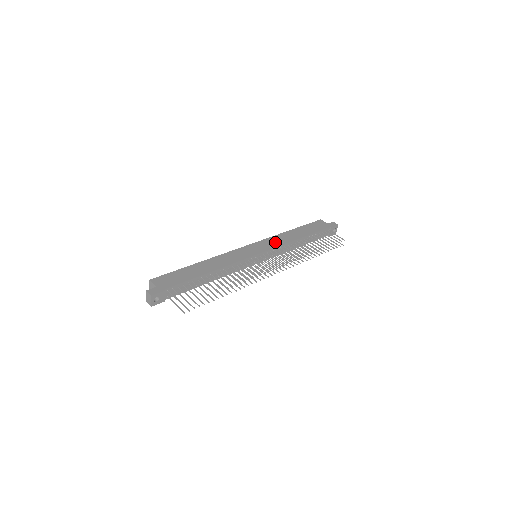
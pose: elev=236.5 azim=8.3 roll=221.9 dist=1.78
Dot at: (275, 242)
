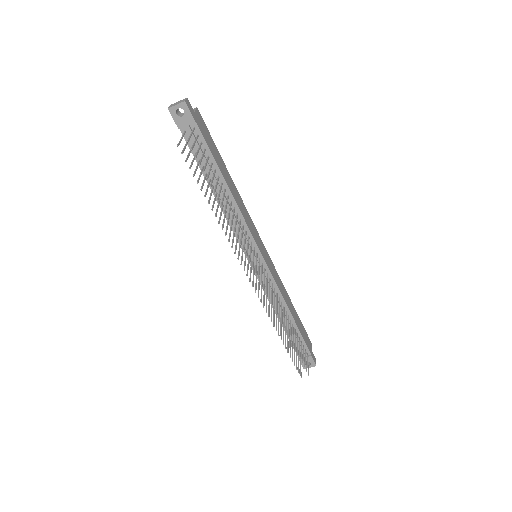
Dot at: (277, 279)
